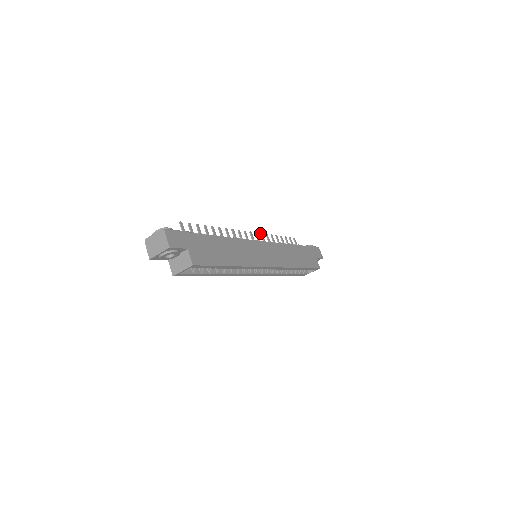
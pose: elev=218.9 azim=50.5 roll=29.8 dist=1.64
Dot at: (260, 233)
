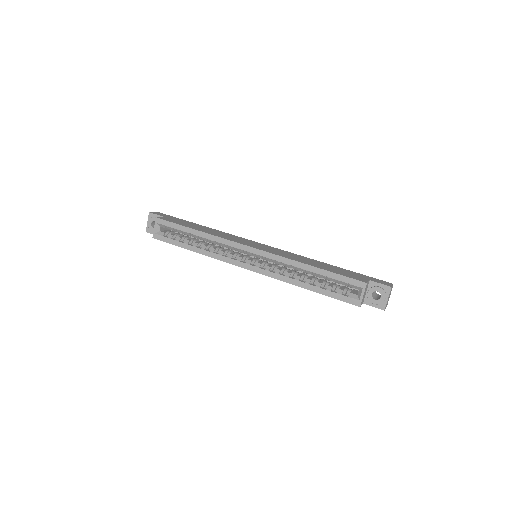
Dot at: occluded
